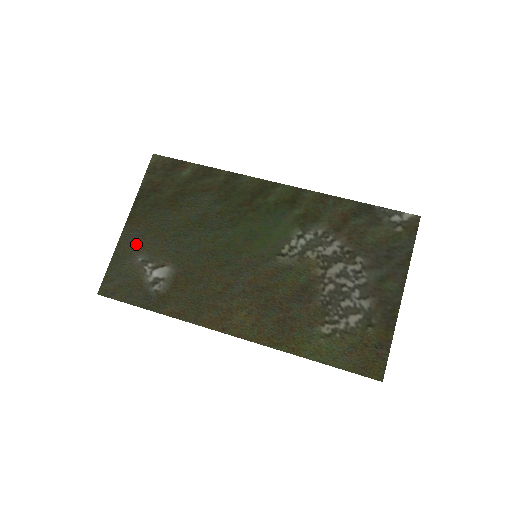
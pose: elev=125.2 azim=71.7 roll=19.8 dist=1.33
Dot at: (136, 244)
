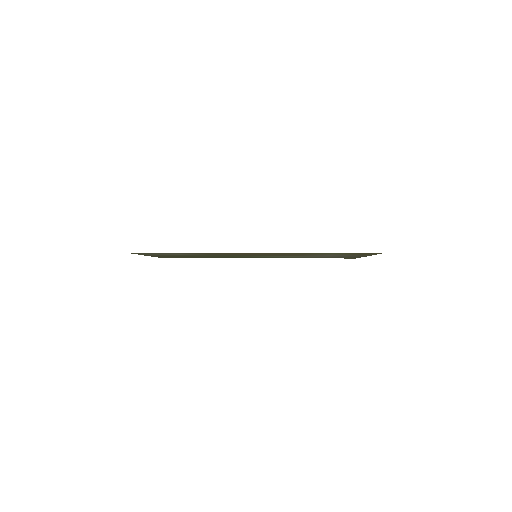
Dot at: occluded
